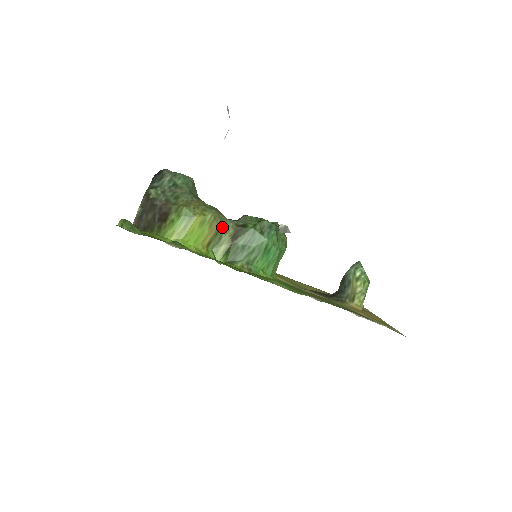
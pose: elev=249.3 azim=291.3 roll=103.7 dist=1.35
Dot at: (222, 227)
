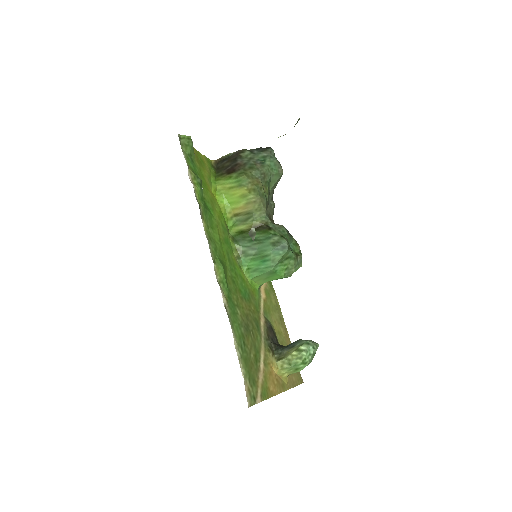
Dot at: (255, 213)
